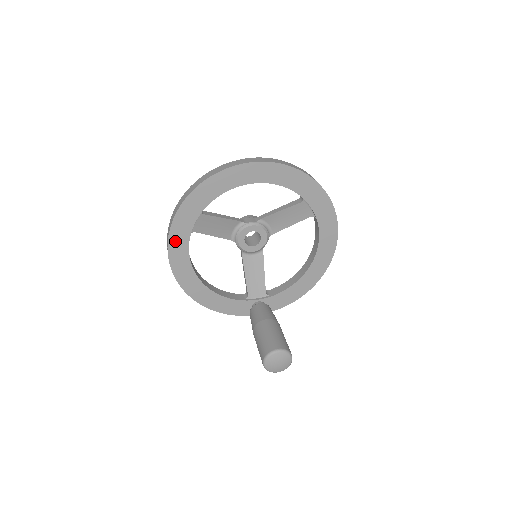
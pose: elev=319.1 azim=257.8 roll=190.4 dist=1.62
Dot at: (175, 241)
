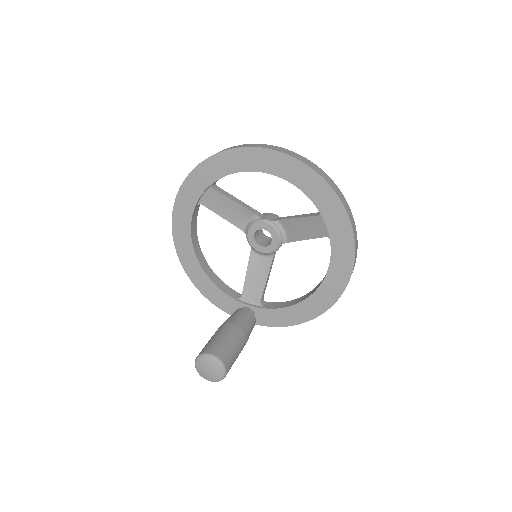
Dot at: (181, 206)
